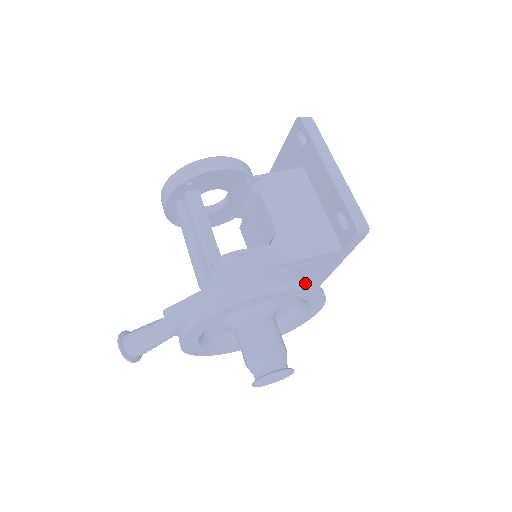
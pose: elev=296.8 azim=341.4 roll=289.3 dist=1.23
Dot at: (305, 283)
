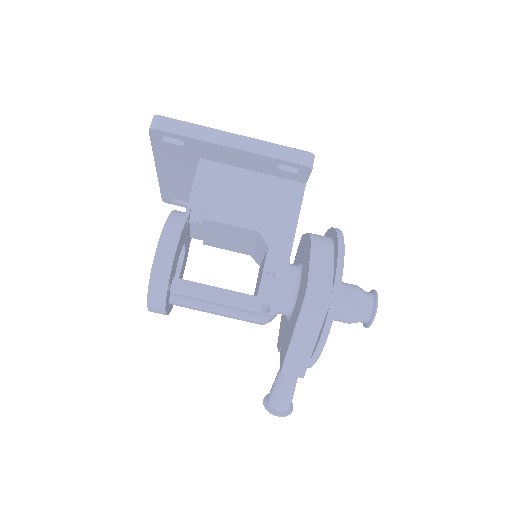
Dot at: (339, 250)
